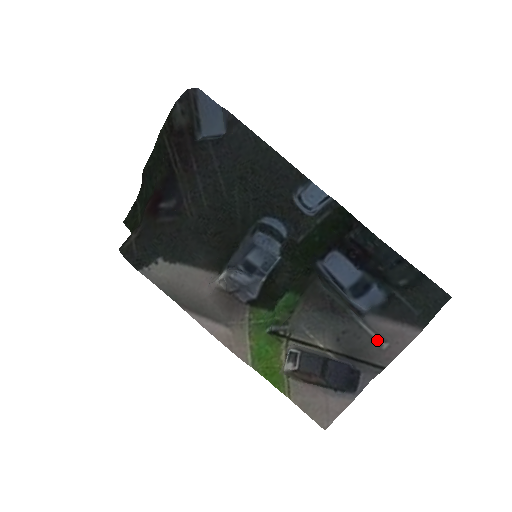
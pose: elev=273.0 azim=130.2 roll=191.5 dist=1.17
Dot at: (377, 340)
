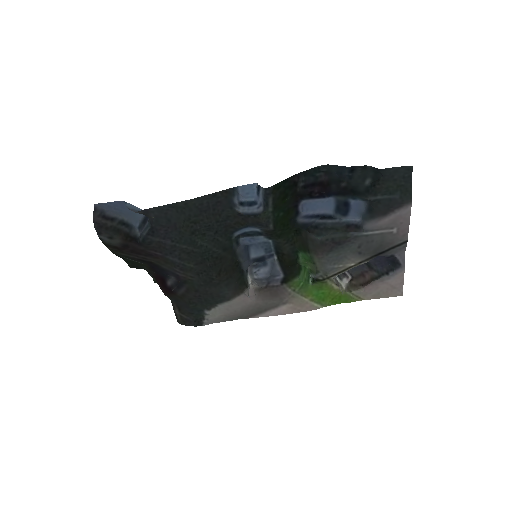
Dot at: (386, 232)
